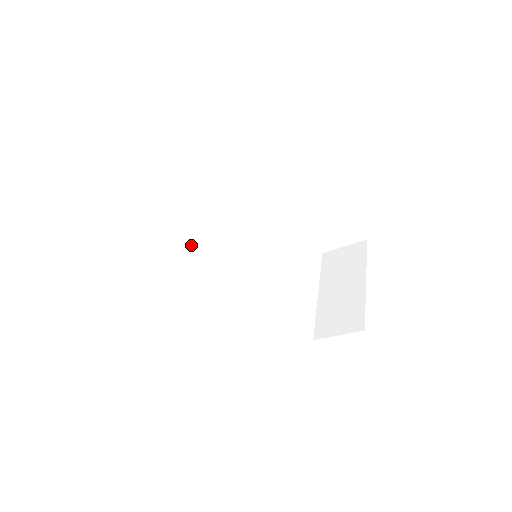
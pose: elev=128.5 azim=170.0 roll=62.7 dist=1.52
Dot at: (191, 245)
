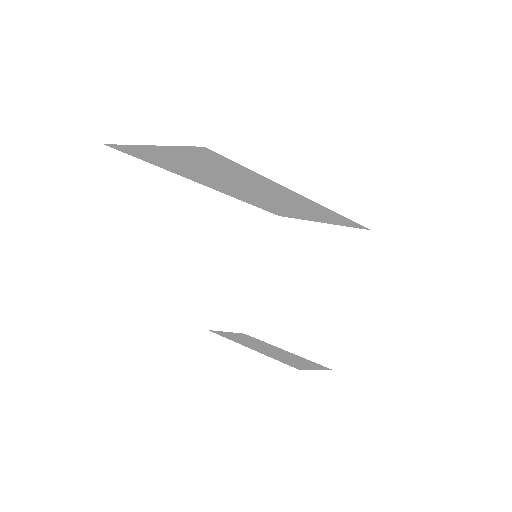
Dot at: occluded
